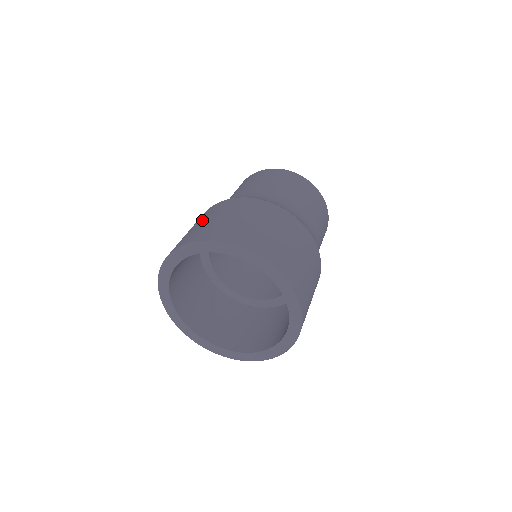
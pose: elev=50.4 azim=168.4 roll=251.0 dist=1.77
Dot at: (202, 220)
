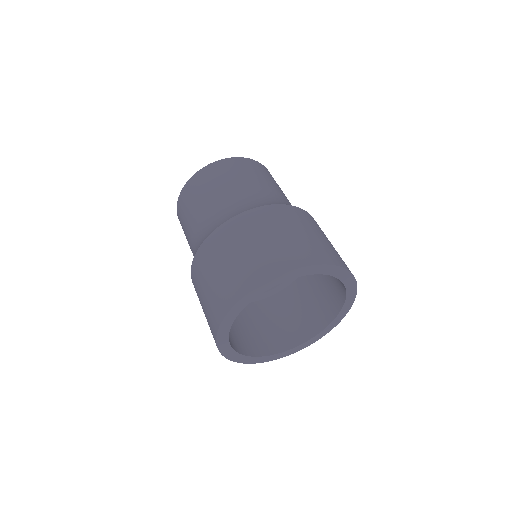
Dot at: (225, 258)
